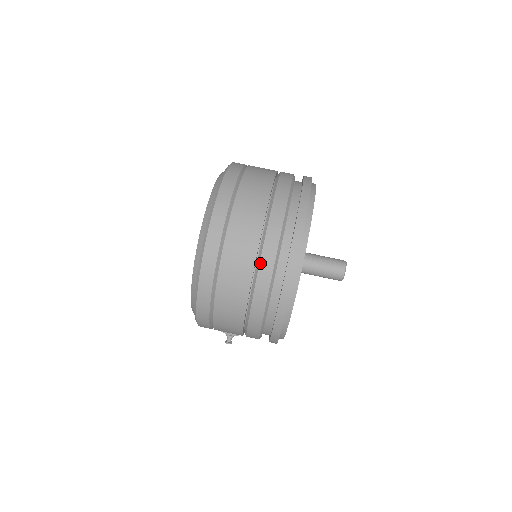
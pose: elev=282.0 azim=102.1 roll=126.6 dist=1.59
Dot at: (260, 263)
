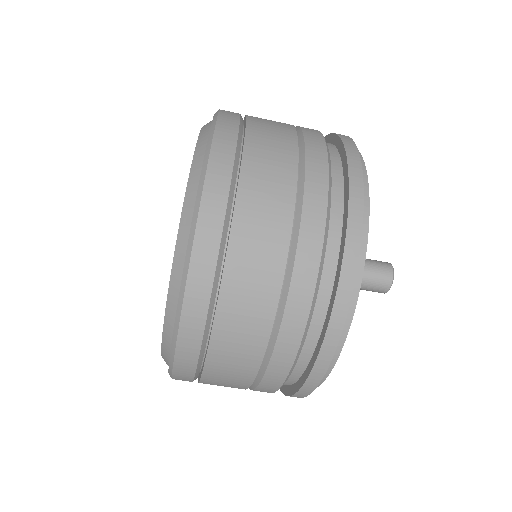
Dot at: (270, 363)
